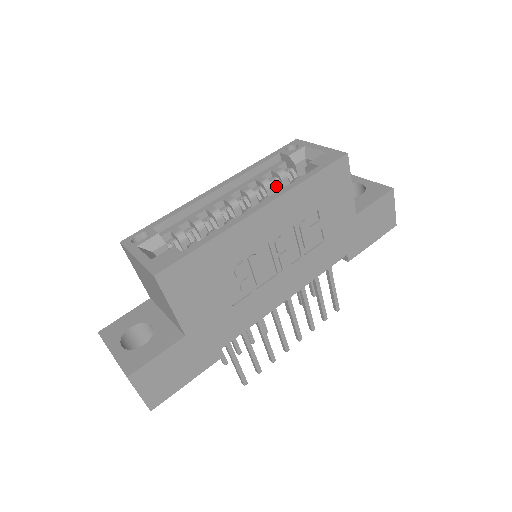
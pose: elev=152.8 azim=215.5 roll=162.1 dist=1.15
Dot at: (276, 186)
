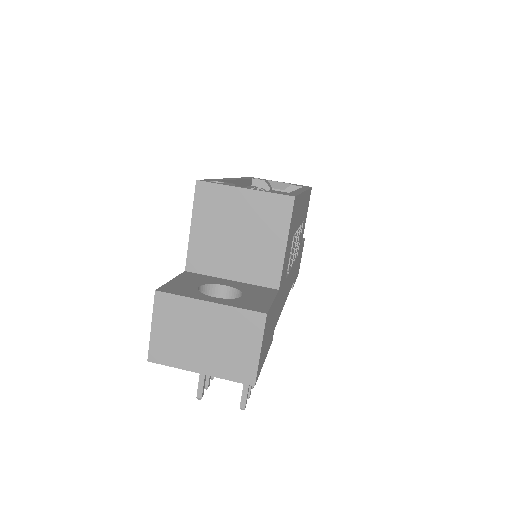
Dot at: occluded
